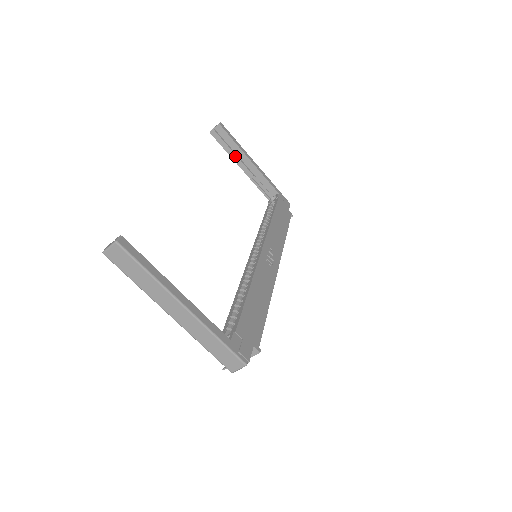
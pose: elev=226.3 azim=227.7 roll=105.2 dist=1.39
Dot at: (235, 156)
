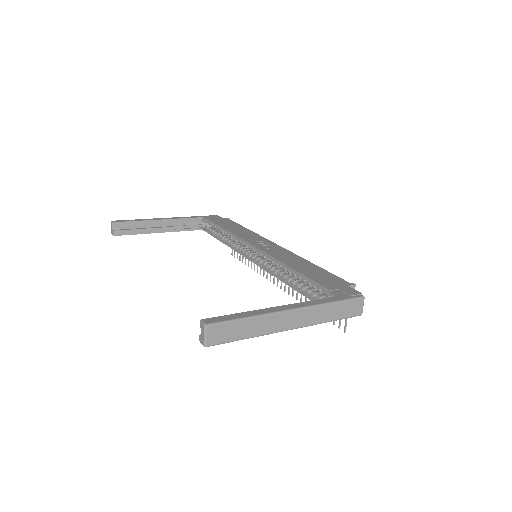
Dot at: (148, 230)
